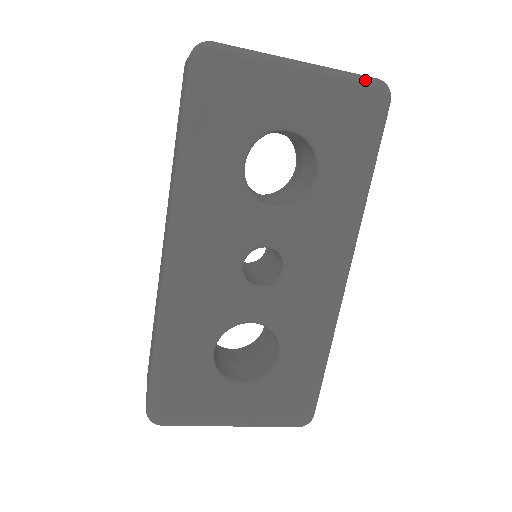
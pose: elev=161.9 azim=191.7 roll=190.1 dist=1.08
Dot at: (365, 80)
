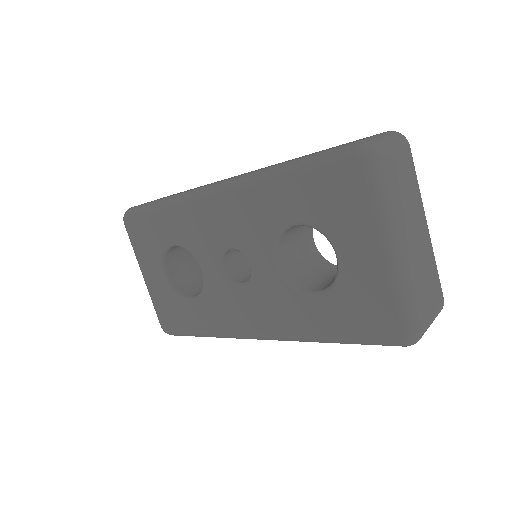
Dot at: (409, 316)
